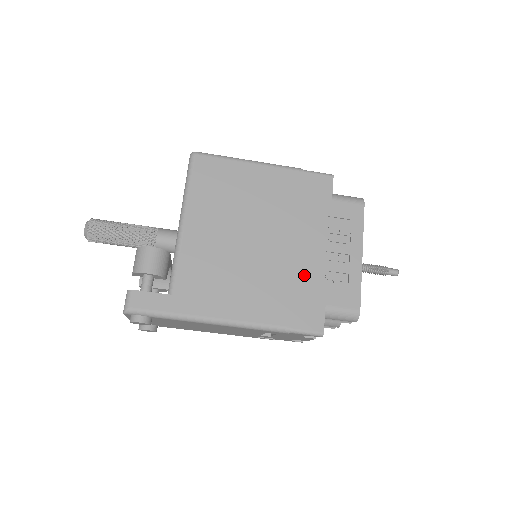
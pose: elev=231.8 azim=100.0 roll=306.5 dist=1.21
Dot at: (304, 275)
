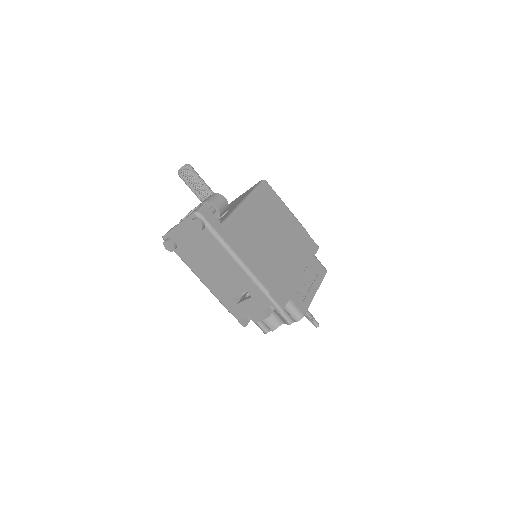
Dot at: (287, 276)
